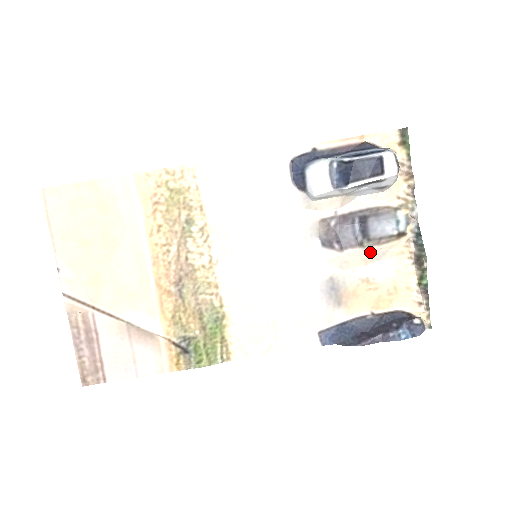
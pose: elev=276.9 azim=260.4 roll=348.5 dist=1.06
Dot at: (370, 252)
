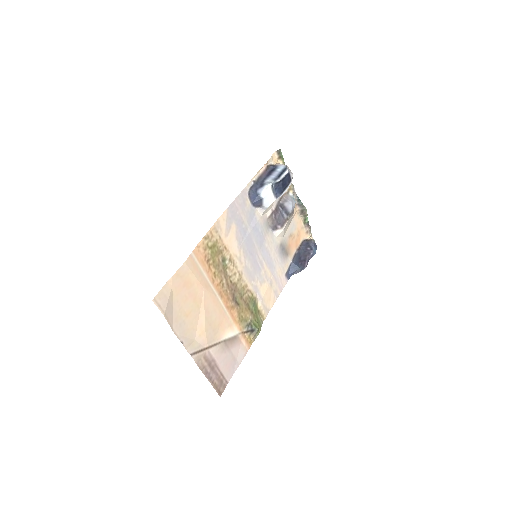
Dot at: (290, 221)
